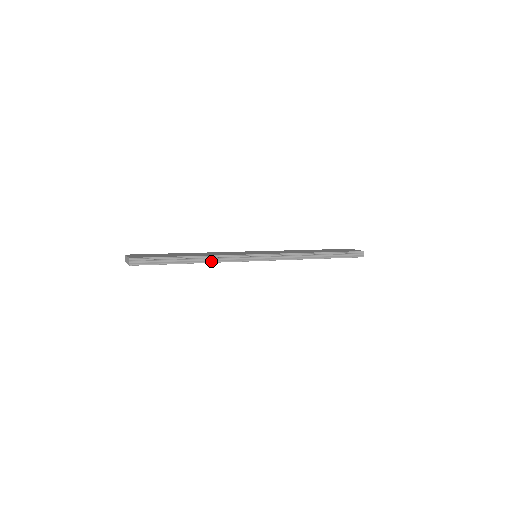
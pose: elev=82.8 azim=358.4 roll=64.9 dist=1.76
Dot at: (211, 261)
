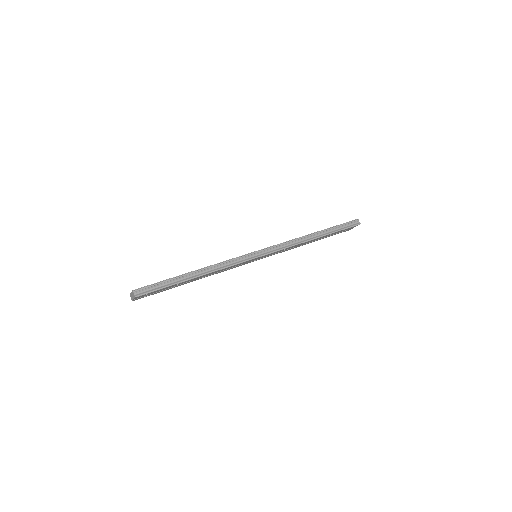
Dot at: (213, 270)
